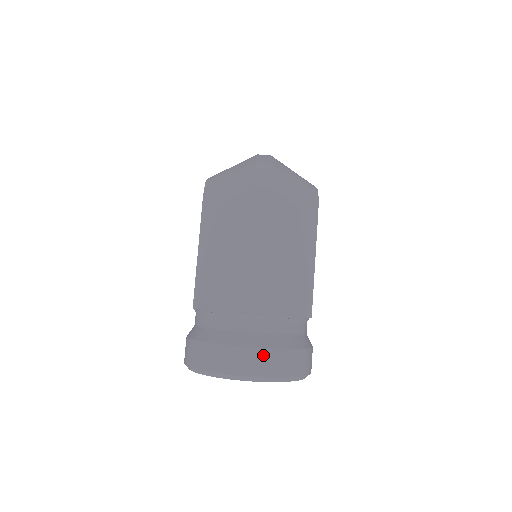
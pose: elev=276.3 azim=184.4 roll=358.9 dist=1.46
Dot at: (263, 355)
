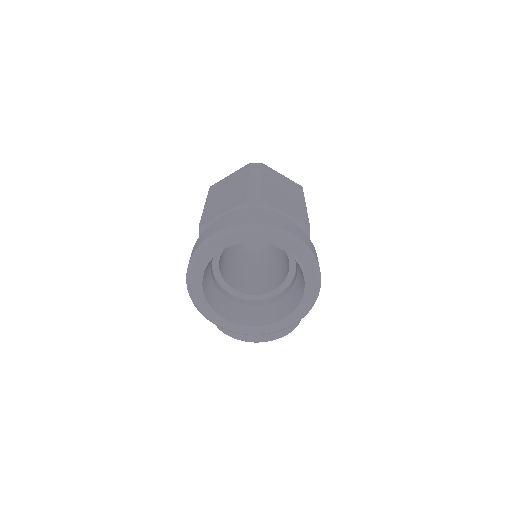
Dot at: (266, 215)
